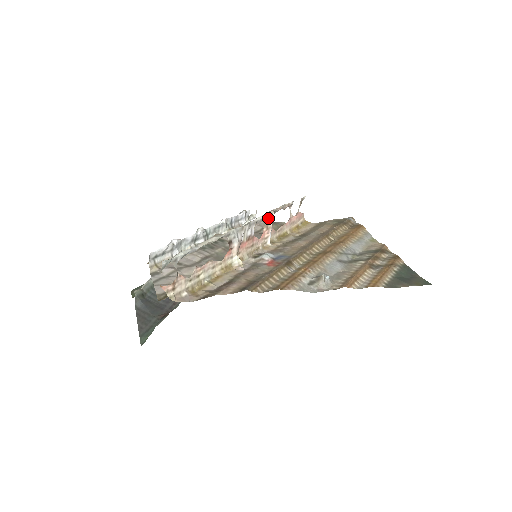
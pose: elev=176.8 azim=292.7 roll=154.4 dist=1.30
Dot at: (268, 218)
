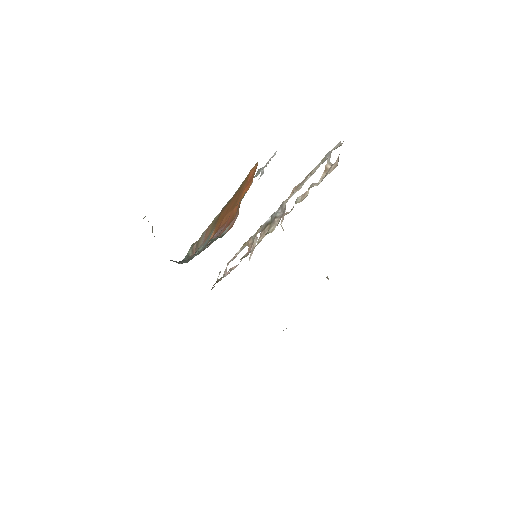
Dot at: (255, 239)
